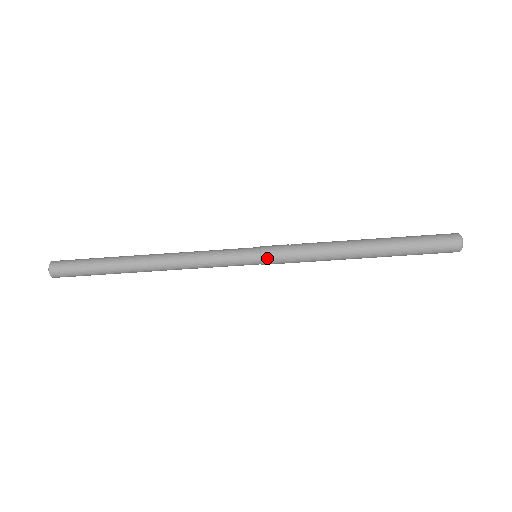
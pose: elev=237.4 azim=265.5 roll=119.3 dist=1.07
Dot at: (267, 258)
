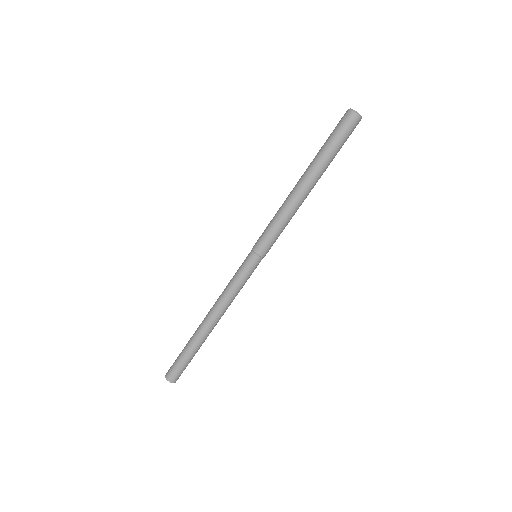
Dot at: (262, 252)
